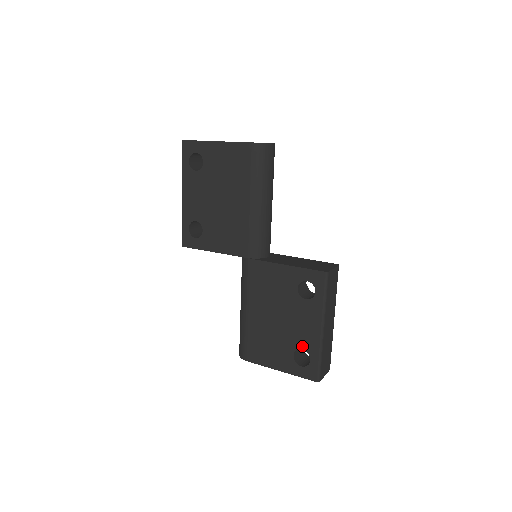
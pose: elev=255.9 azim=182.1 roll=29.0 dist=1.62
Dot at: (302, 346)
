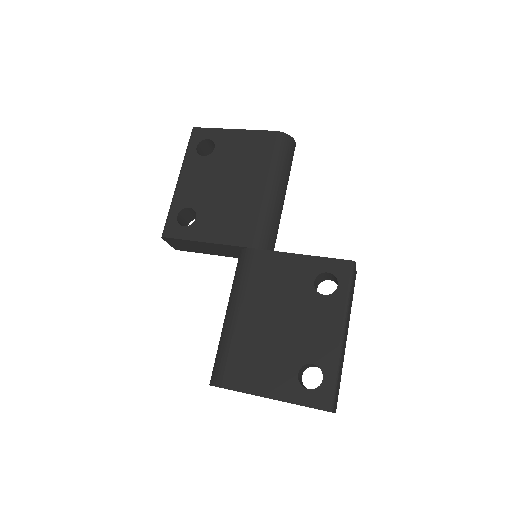
Dot at: (312, 359)
